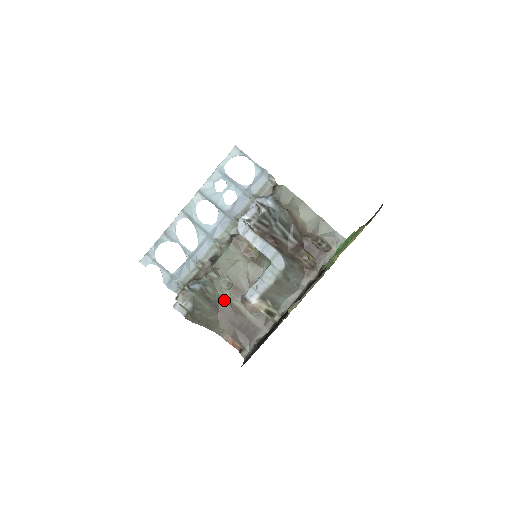
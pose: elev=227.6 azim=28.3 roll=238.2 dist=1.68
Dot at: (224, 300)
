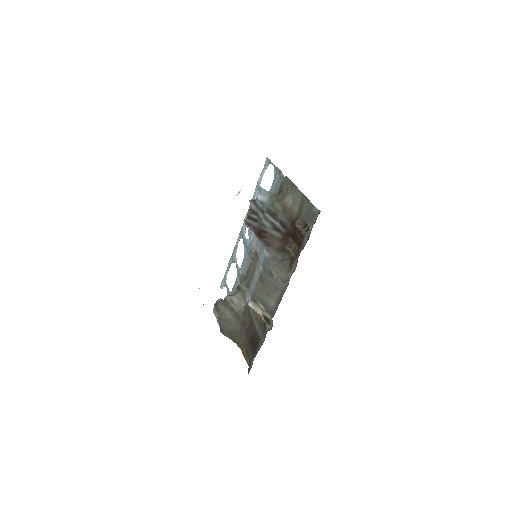
Dot at: (246, 311)
